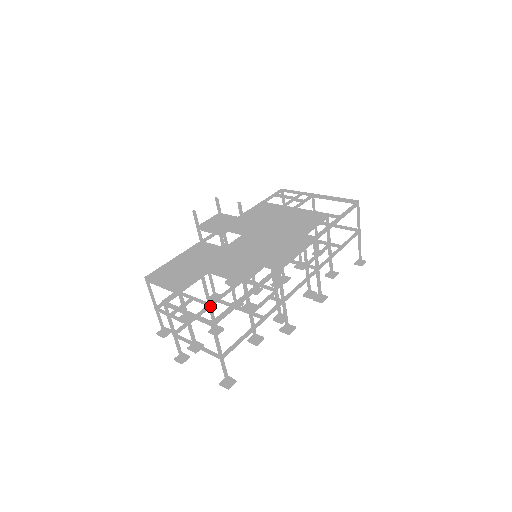
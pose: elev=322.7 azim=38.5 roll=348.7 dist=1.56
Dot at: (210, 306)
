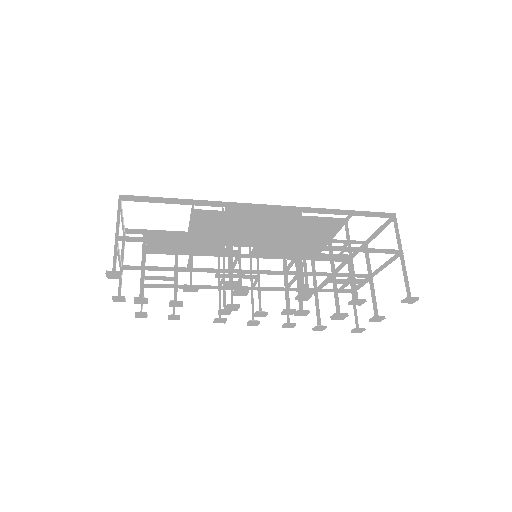
Dot at: (176, 269)
